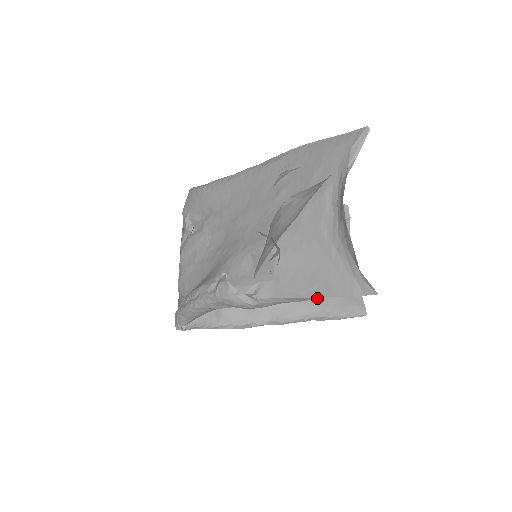
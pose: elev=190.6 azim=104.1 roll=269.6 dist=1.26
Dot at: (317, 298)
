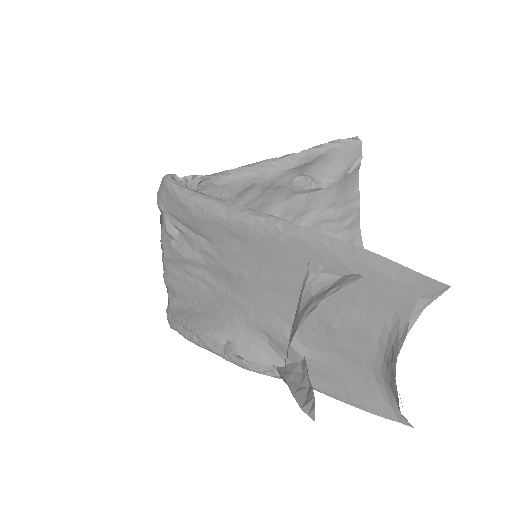
Dot at: occluded
